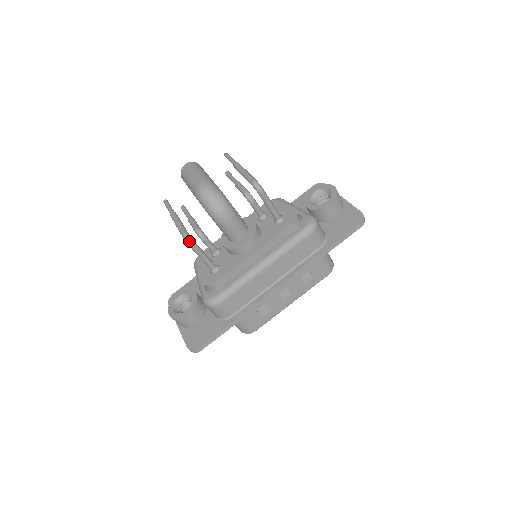
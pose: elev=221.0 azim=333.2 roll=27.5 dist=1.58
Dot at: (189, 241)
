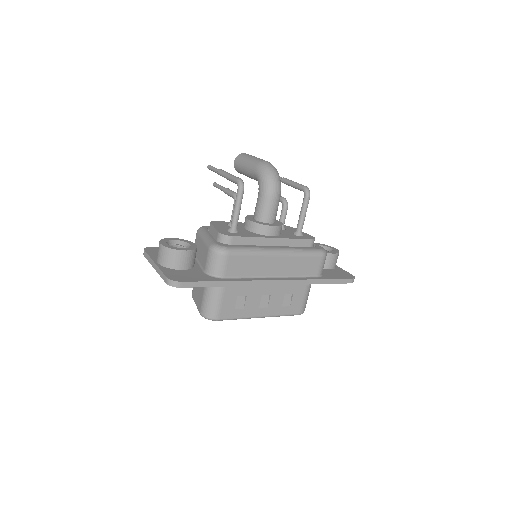
Dot at: (242, 185)
